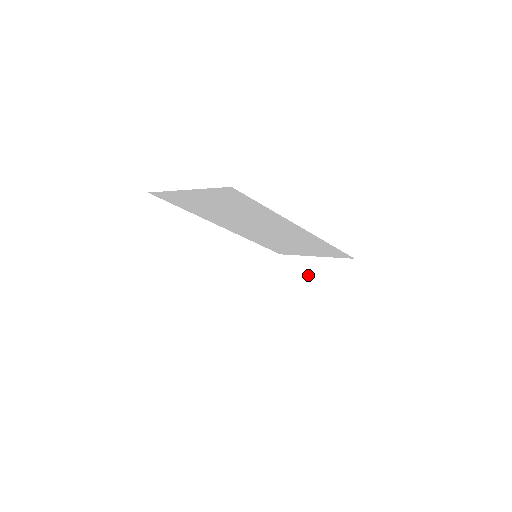
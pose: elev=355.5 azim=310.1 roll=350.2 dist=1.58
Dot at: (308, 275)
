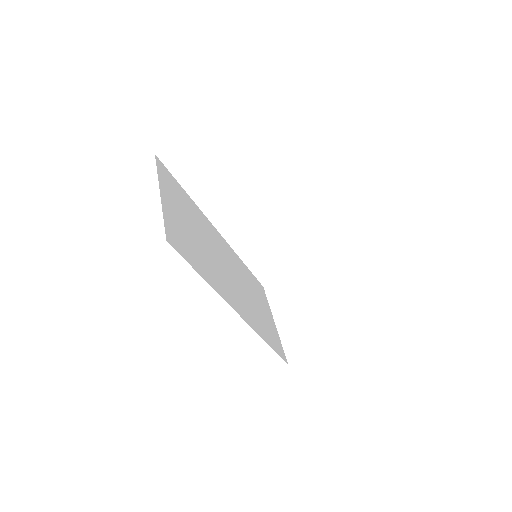
Dot at: (302, 306)
